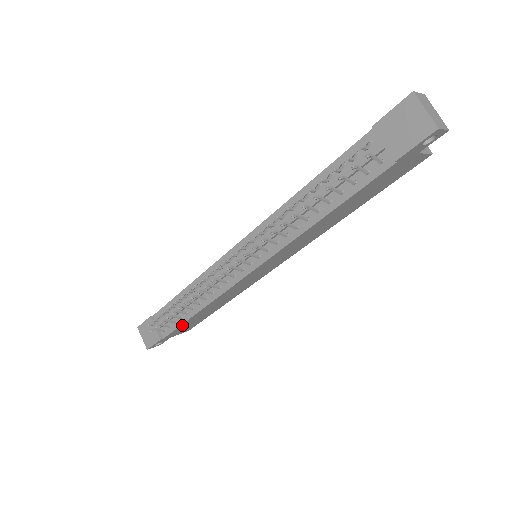
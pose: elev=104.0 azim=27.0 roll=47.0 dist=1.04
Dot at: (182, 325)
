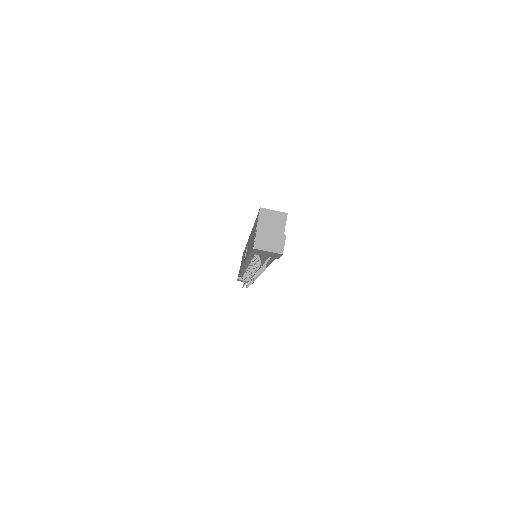
Dot at: occluded
